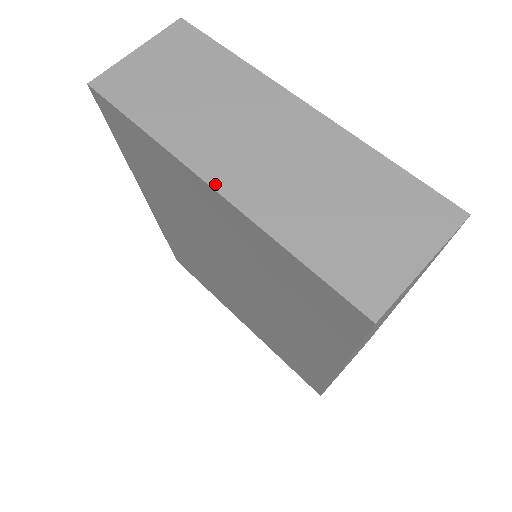
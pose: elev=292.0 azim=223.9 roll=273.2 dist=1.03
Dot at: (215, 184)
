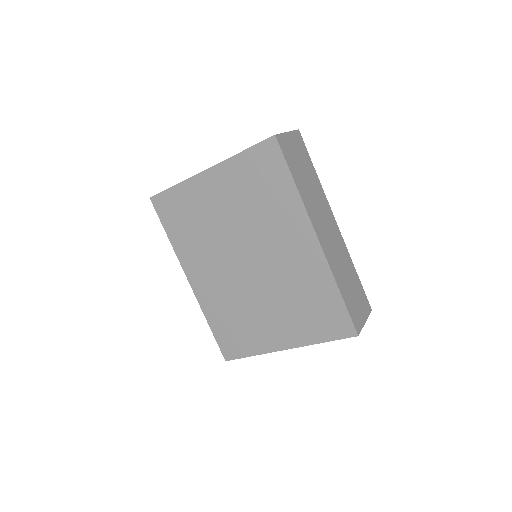
Dot at: (207, 169)
